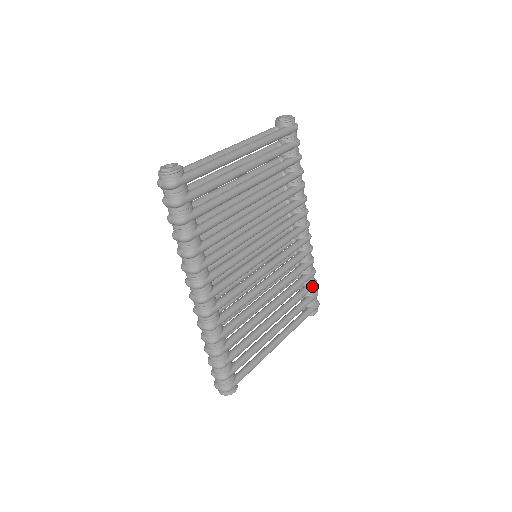
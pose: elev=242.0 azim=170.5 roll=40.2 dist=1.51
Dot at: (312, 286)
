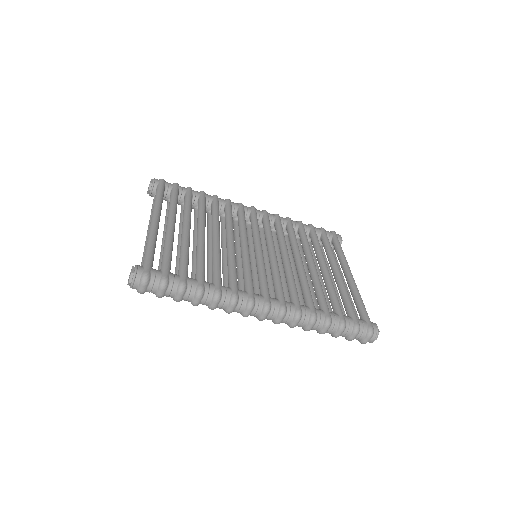
Dot at: (312, 229)
